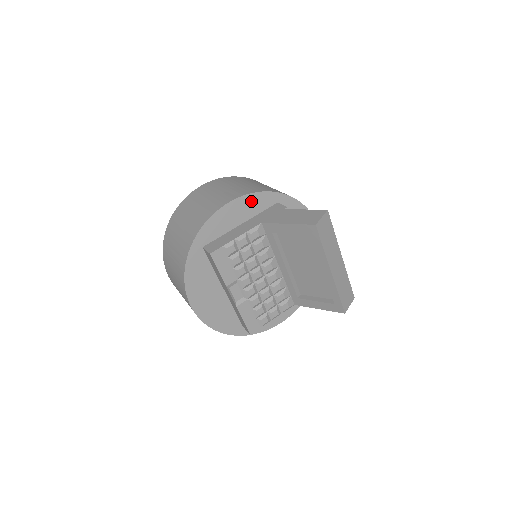
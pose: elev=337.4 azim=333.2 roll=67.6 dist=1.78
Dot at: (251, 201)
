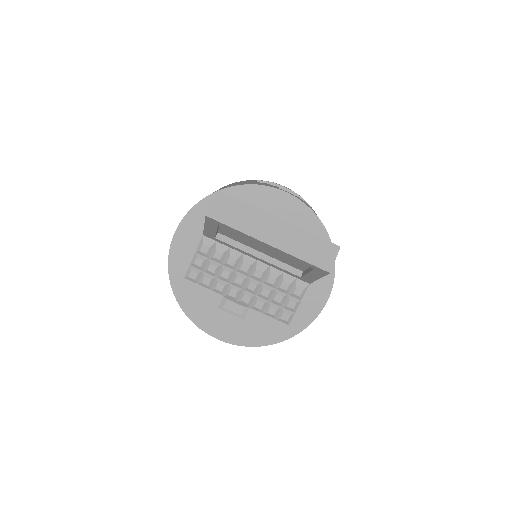
Dot at: (193, 219)
